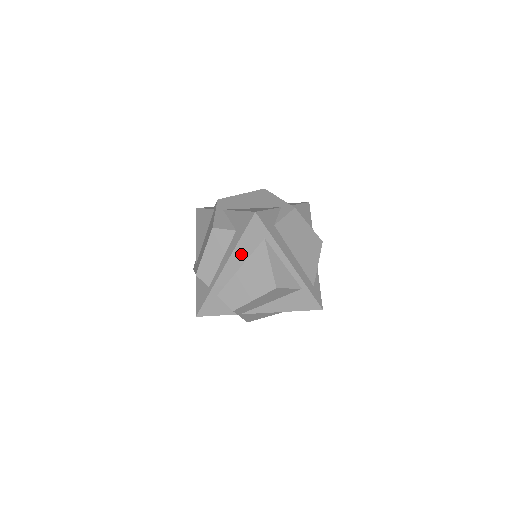
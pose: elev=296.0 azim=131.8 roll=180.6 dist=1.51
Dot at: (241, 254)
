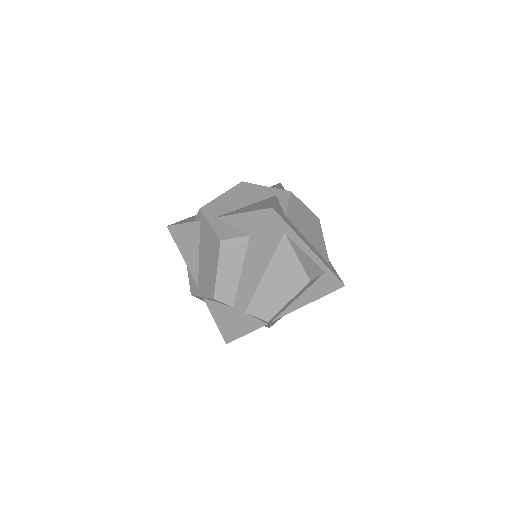
Dot at: (263, 258)
